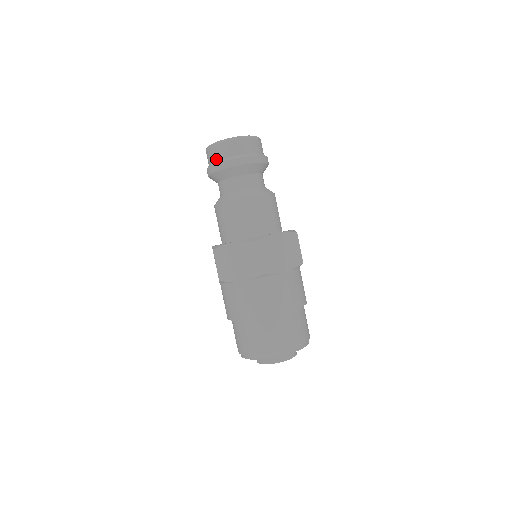
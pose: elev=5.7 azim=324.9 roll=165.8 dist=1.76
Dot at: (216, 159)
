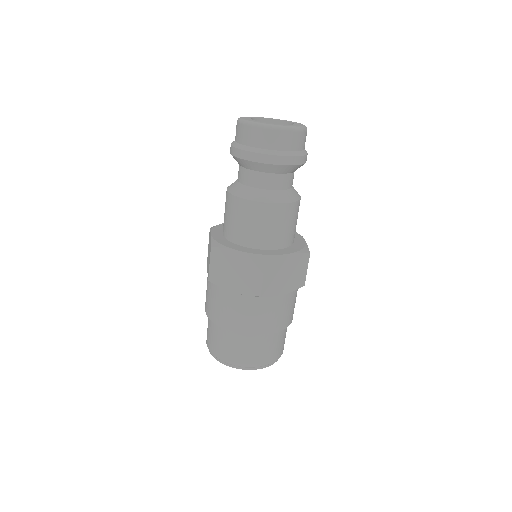
Dot at: occluded
